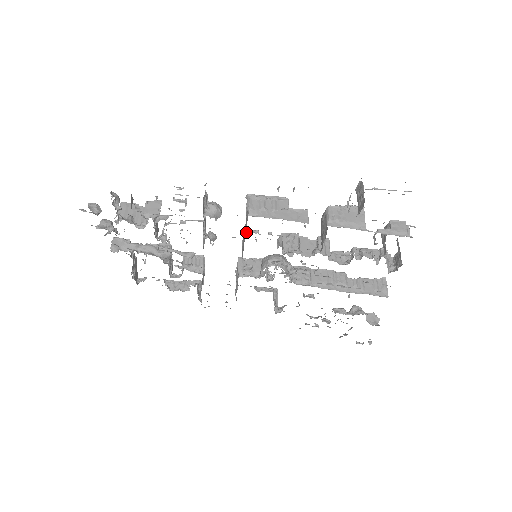
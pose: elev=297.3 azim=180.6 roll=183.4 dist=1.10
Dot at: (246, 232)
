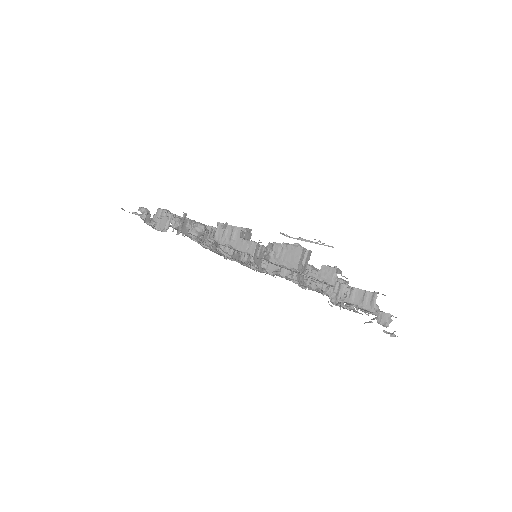
Dot at: occluded
